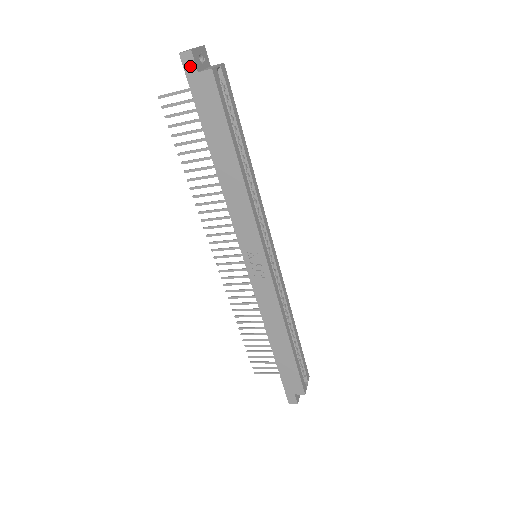
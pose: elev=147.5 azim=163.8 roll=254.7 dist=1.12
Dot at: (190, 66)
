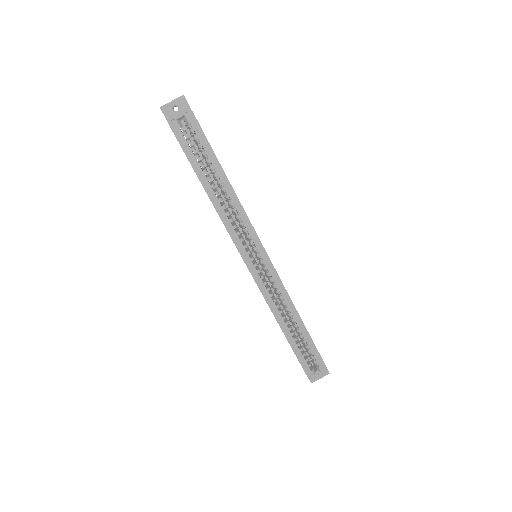
Dot at: (165, 117)
